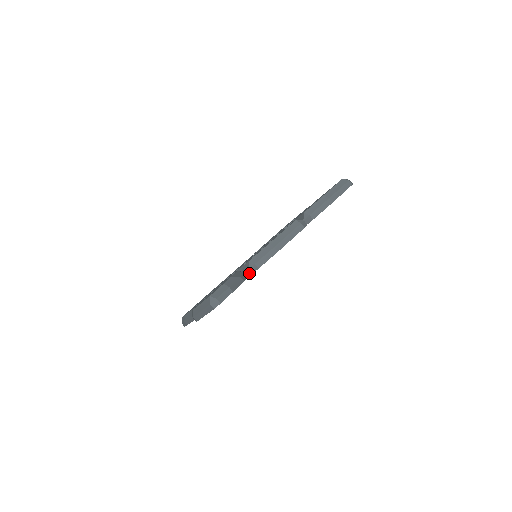
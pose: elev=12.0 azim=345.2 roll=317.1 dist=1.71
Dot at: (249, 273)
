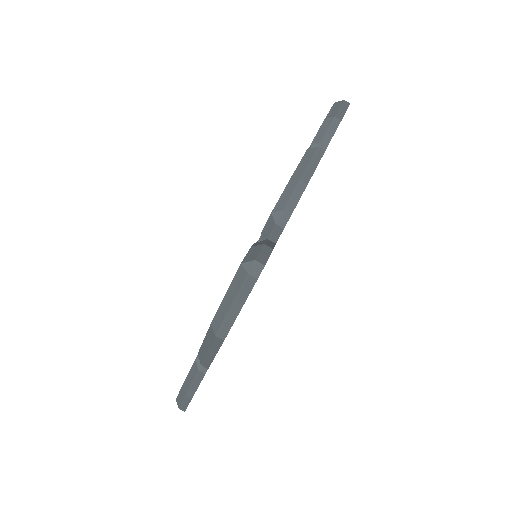
Dot at: (277, 233)
